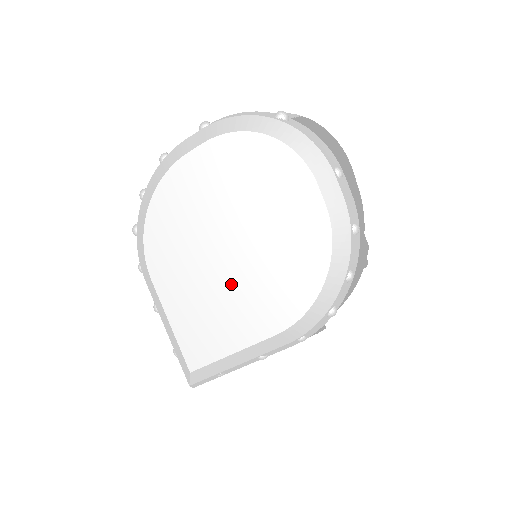
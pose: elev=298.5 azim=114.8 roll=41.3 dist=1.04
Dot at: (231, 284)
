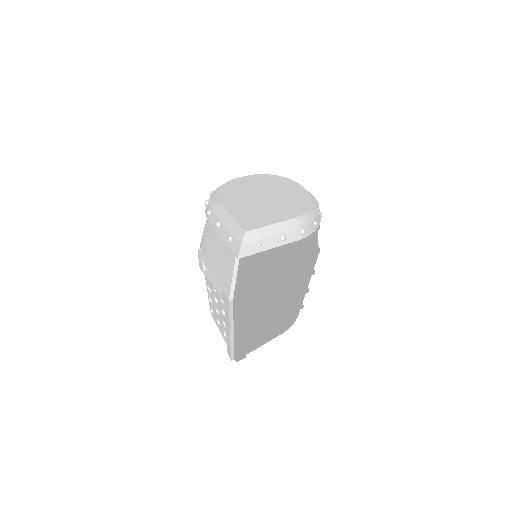
Dot at: (266, 205)
